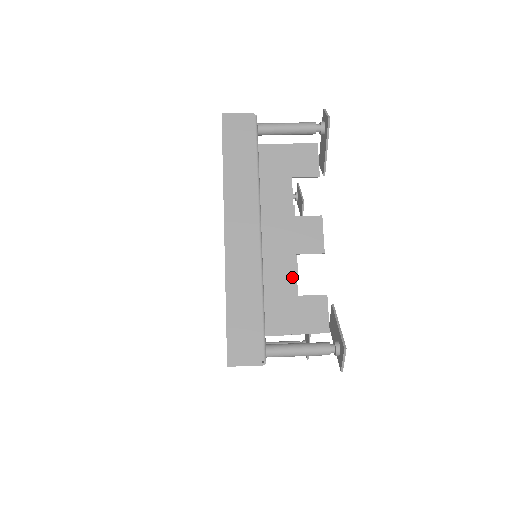
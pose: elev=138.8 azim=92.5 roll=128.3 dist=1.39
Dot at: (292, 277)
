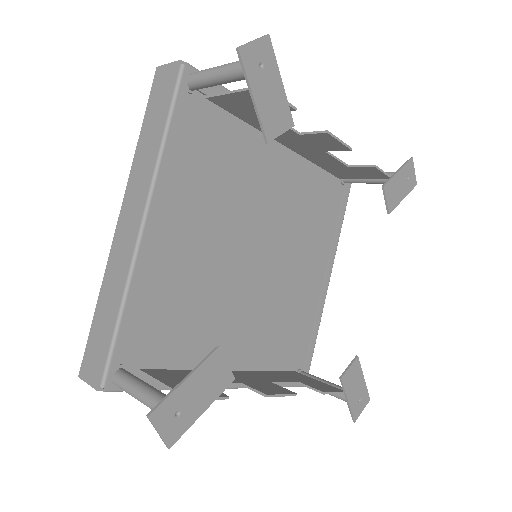
Dot at: occluded
